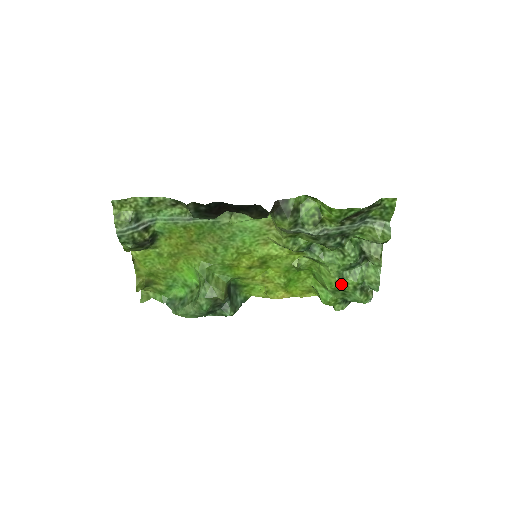
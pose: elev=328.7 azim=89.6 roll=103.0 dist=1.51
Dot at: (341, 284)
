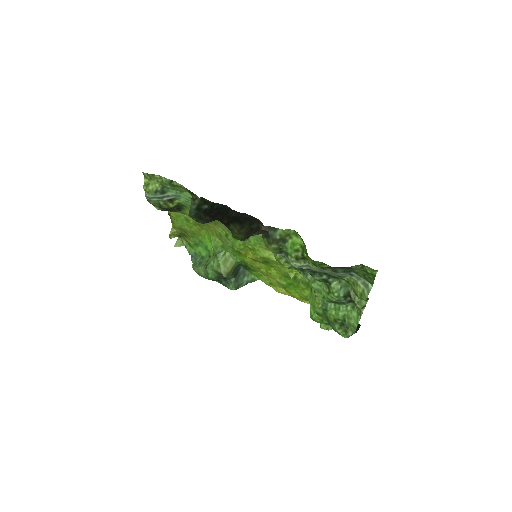
Dot at: (324, 311)
